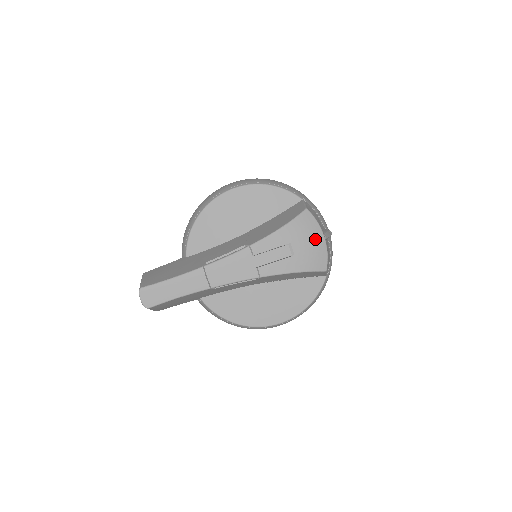
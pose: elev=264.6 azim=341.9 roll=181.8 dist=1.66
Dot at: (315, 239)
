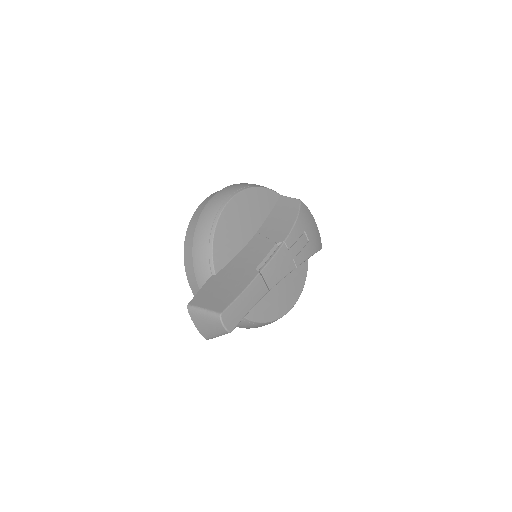
Dot at: (313, 224)
